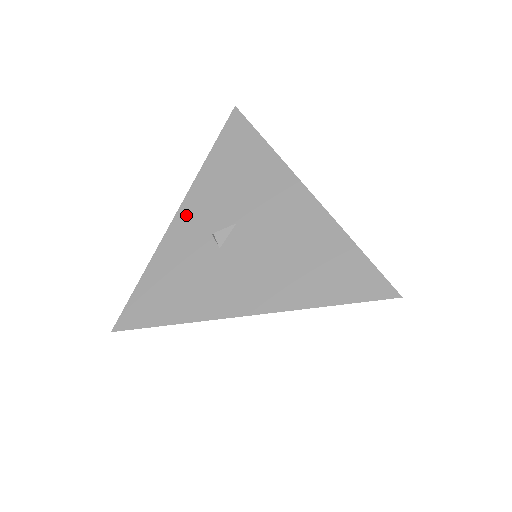
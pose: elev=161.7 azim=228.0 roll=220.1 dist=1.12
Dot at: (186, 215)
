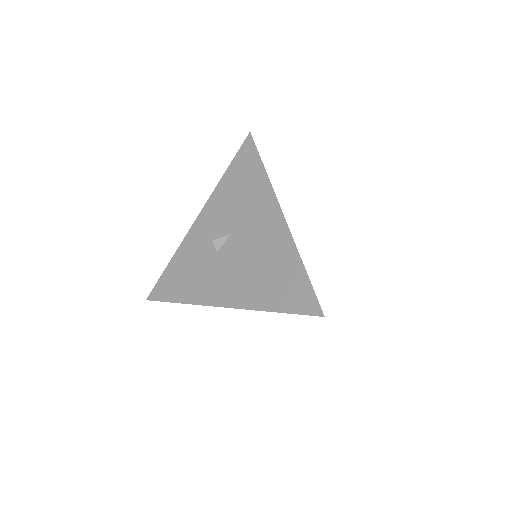
Dot at: (201, 222)
